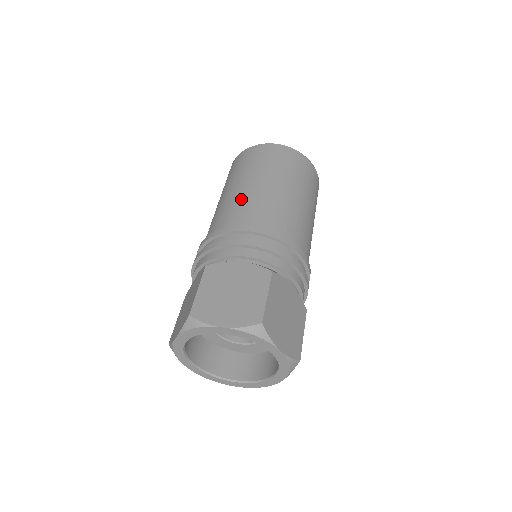
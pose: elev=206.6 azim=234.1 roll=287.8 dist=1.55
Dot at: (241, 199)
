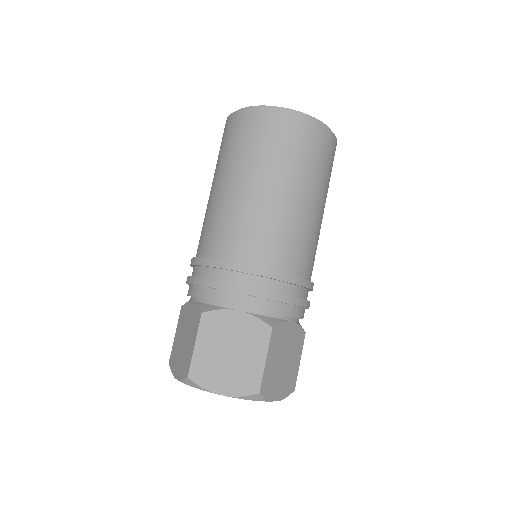
Dot at: (240, 212)
